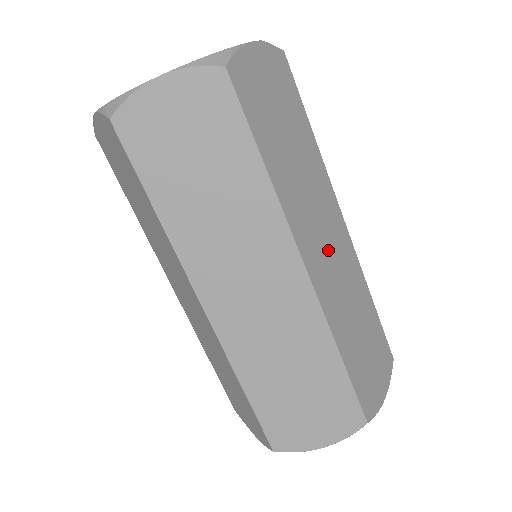
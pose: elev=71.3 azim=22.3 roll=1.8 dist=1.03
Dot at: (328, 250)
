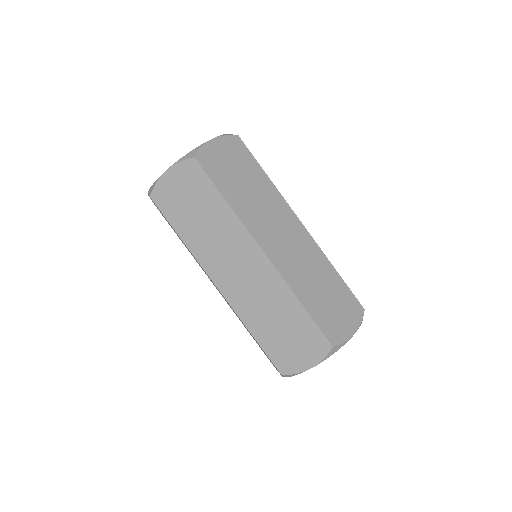
Dot at: (285, 241)
